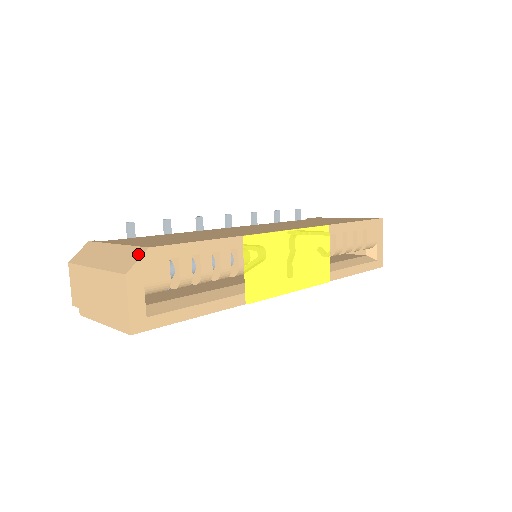
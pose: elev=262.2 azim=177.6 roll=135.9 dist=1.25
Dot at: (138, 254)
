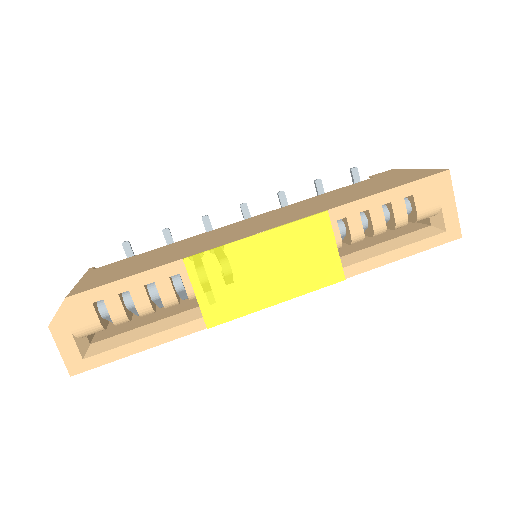
Dot at: (62, 303)
